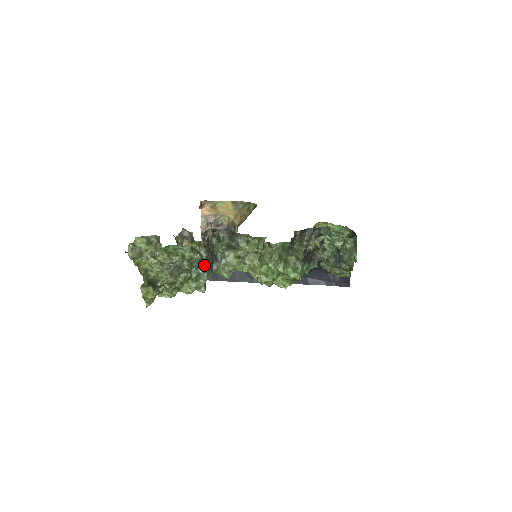
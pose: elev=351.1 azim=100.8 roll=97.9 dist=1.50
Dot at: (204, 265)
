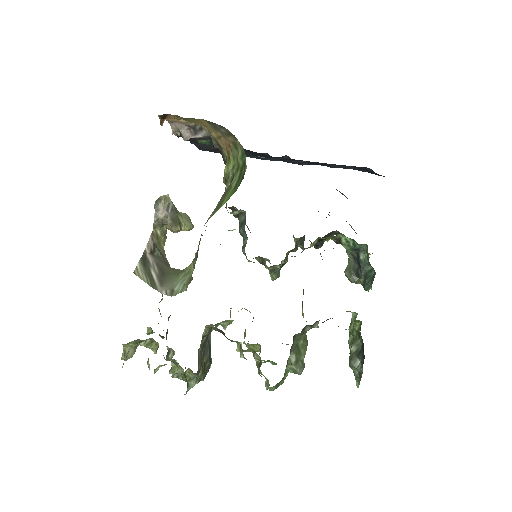
Dot at: (203, 377)
